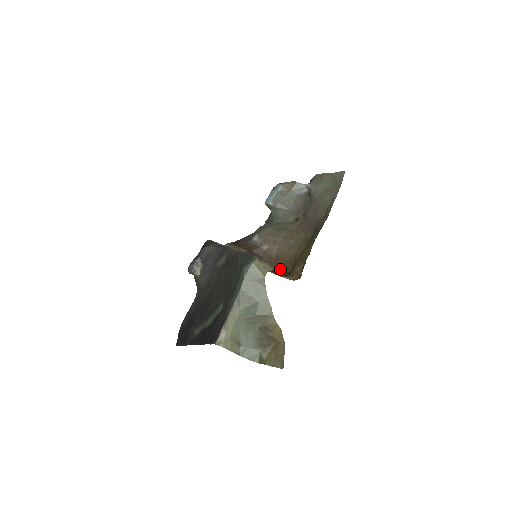
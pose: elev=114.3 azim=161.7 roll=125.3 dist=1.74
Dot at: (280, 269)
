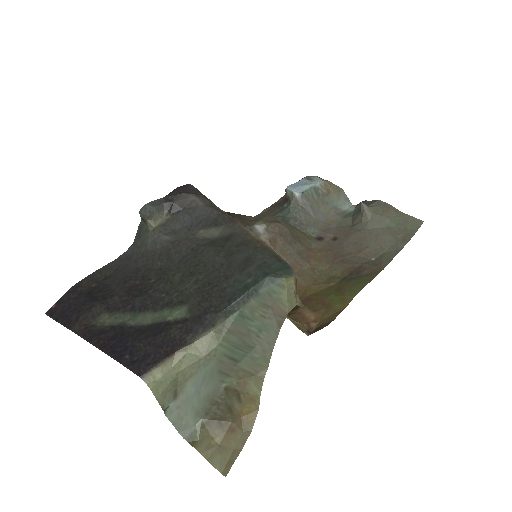
Dot at: occluded
